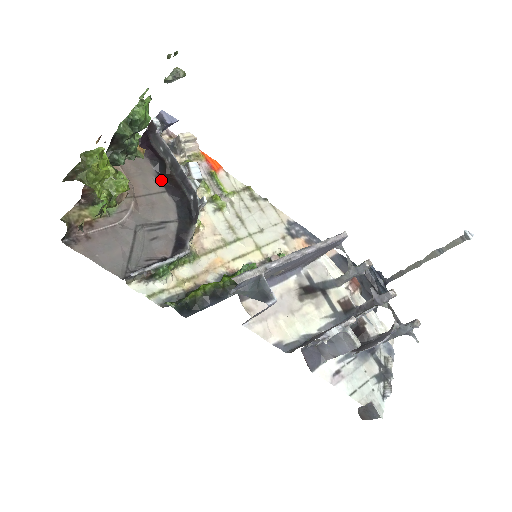
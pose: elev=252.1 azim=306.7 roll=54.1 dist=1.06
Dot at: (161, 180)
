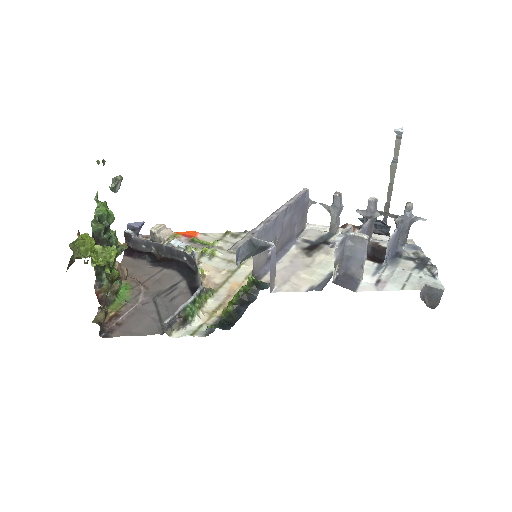
Dot at: (156, 264)
